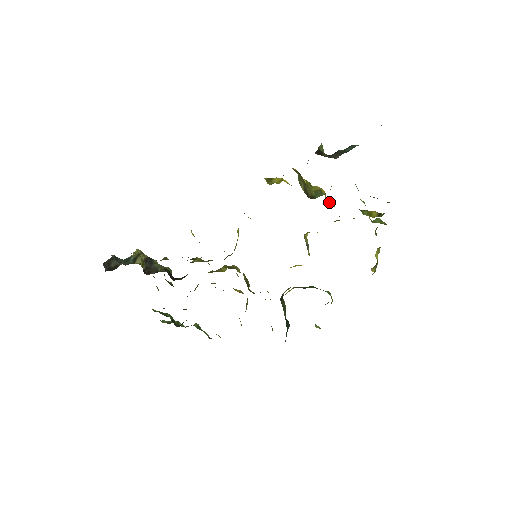
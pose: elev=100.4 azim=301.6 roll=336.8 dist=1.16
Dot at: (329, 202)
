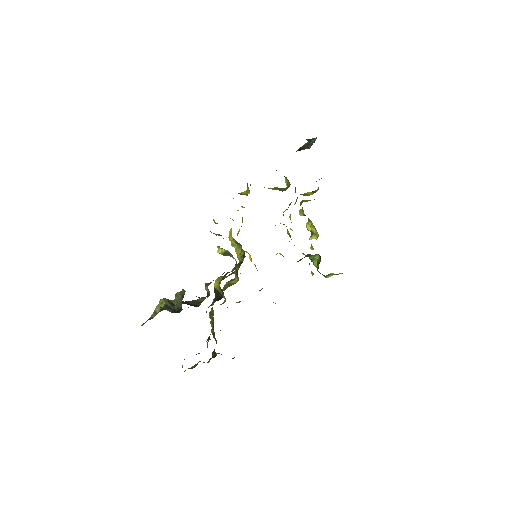
Dot at: occluded
